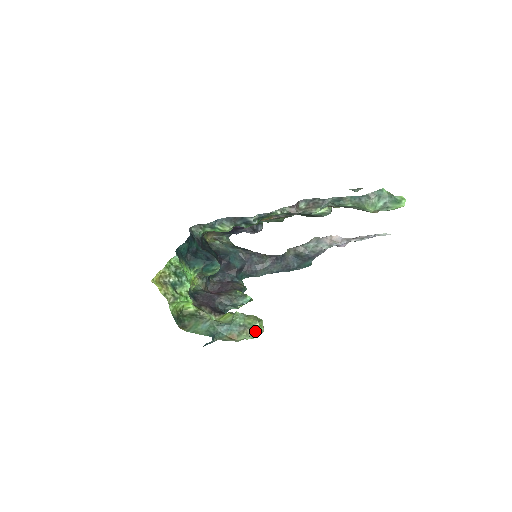
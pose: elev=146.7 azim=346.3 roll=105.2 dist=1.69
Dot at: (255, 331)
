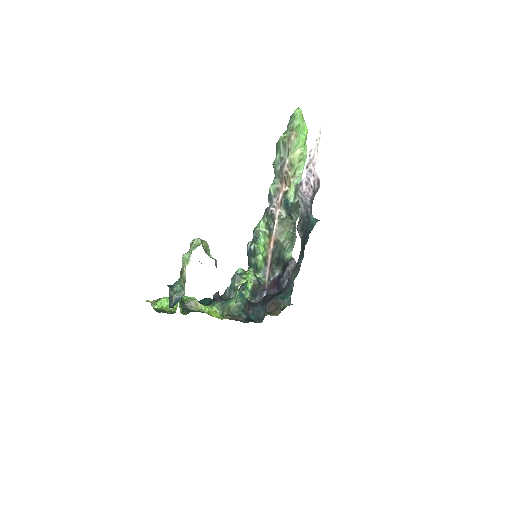
Dot at: (192, 246)
